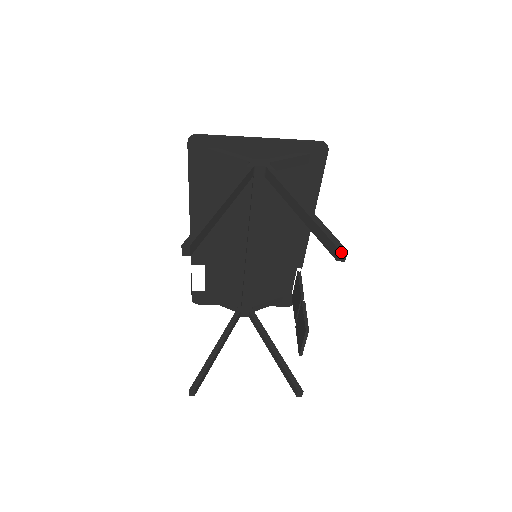
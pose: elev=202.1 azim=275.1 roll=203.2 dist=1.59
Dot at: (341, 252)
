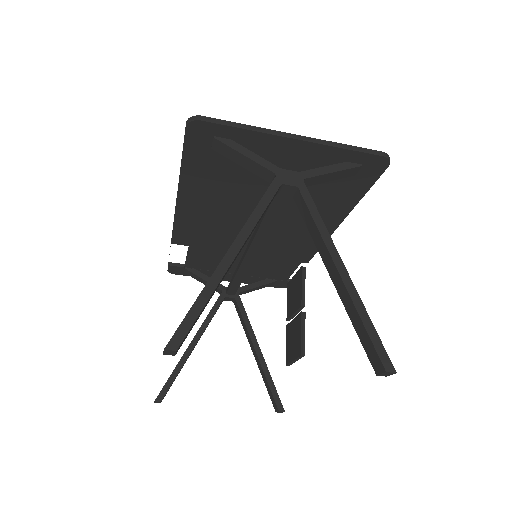
Dot at: (387, 372)
